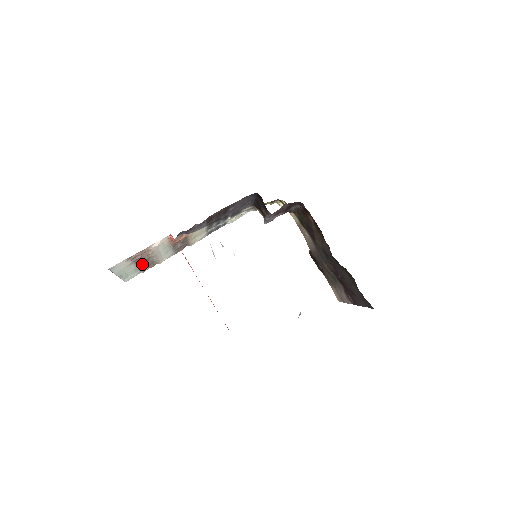
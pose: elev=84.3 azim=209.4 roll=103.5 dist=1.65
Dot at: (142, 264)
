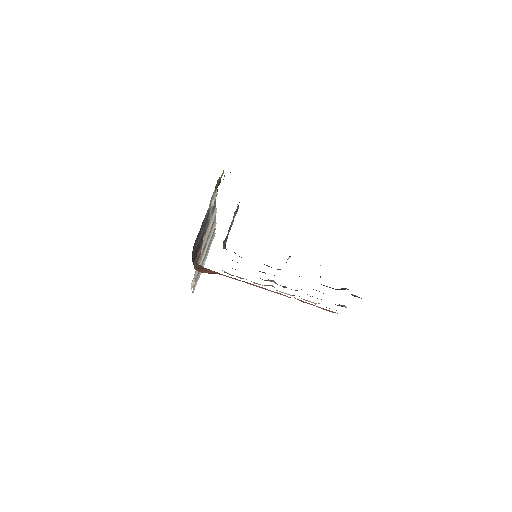
Dot at: occluded
